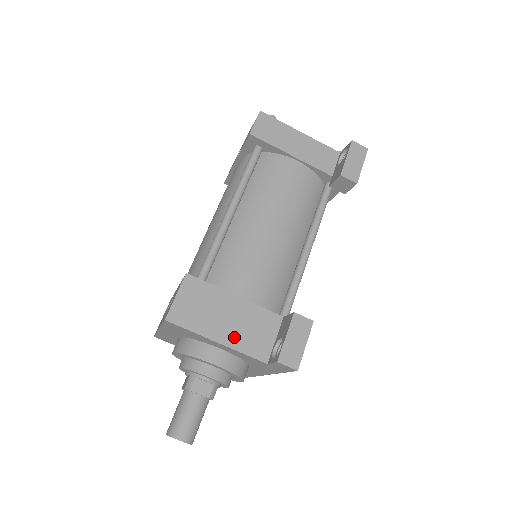
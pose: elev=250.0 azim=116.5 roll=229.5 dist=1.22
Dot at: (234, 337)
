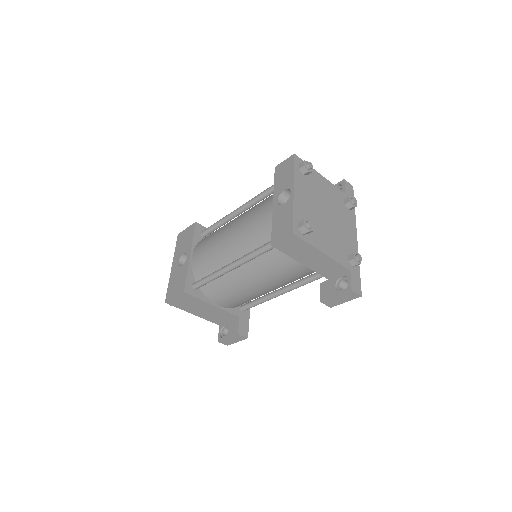
Dot at: (204, 315)
